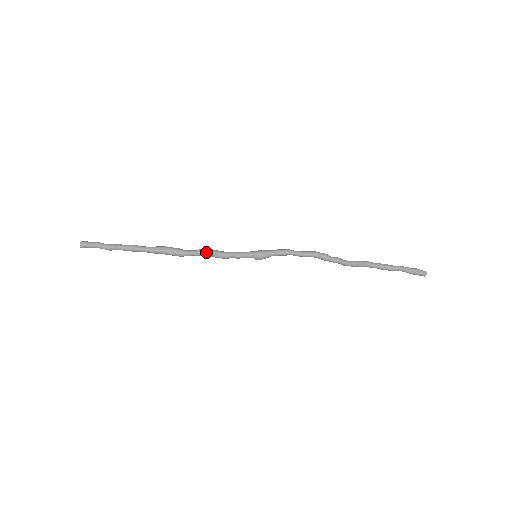
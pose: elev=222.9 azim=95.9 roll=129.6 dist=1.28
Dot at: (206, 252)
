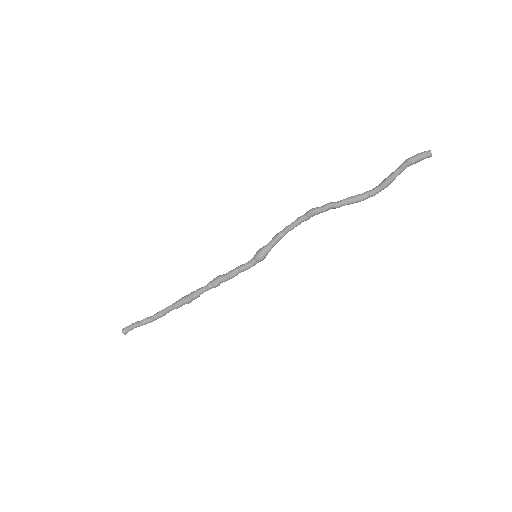
Dot at: (214, 279)
